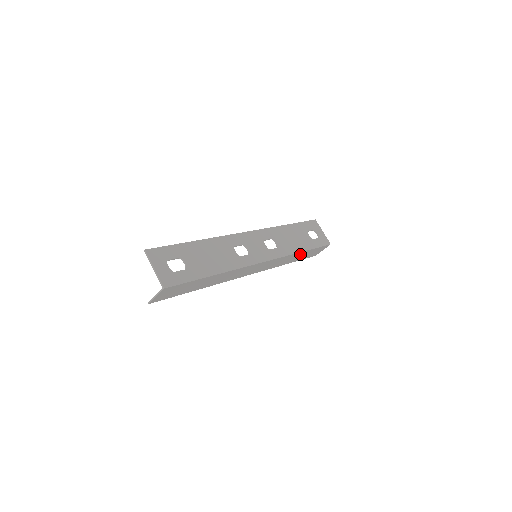
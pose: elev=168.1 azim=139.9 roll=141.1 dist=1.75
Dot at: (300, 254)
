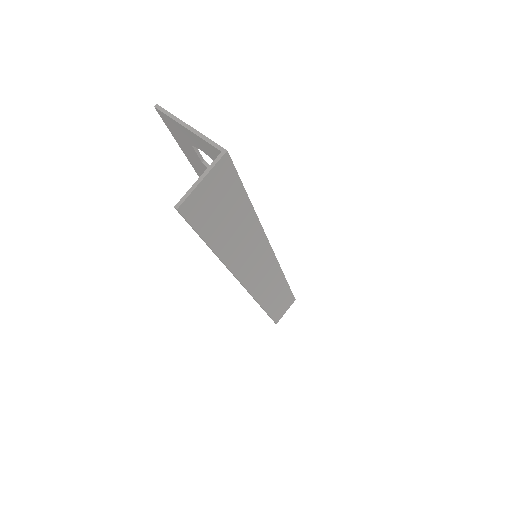
Dot at: (282, 291)
